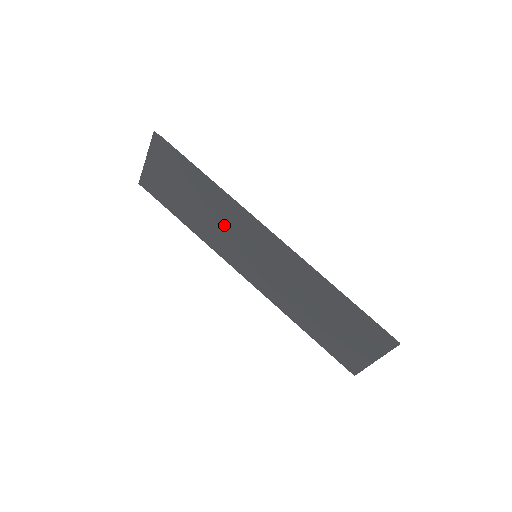
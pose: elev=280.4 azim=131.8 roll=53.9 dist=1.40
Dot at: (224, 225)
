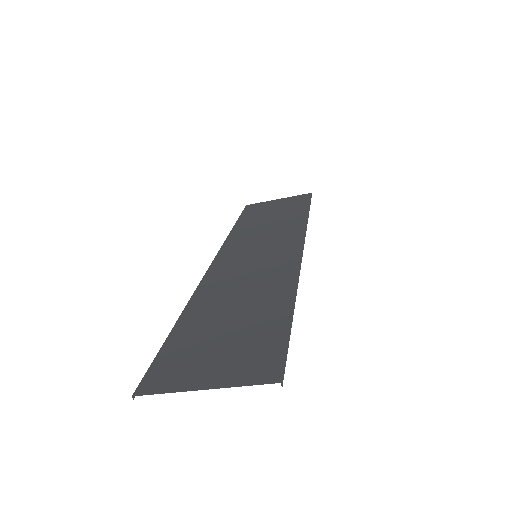
Dot at: (268, 234)
